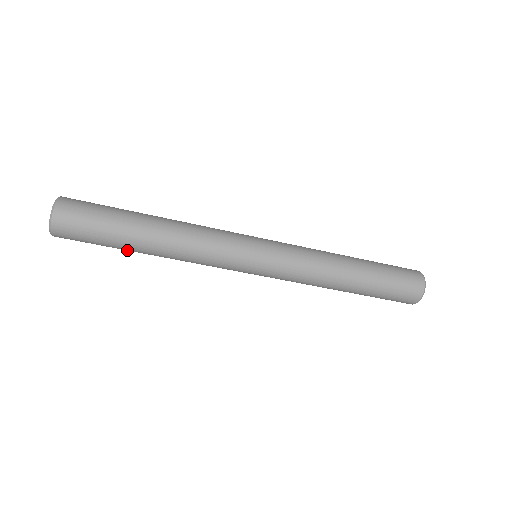
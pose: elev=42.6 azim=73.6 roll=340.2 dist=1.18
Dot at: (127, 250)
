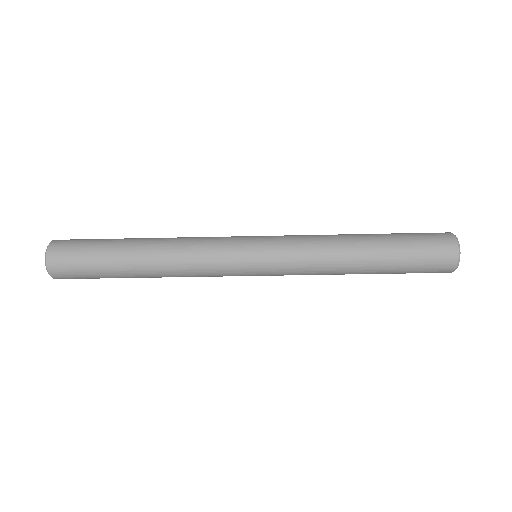
Dot at: occluded
